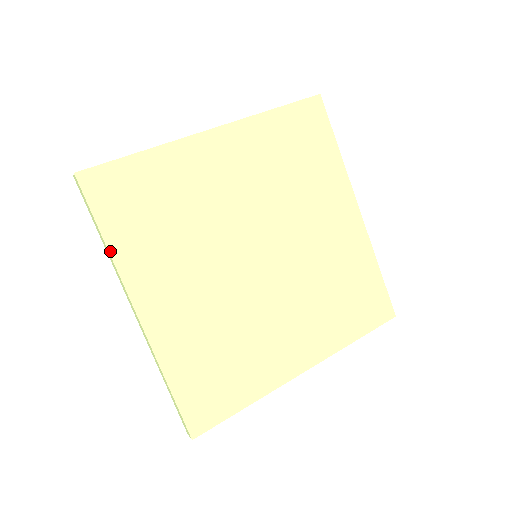
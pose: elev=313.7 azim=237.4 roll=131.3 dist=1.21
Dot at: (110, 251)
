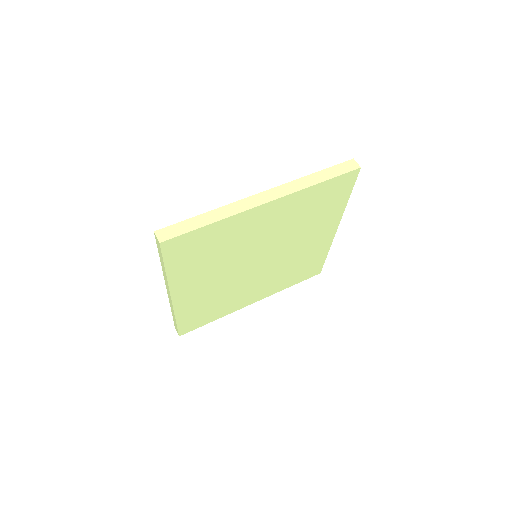
Dot at: (167, 276)
